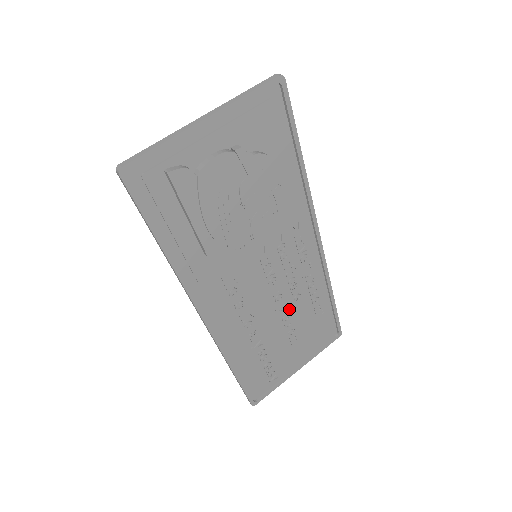
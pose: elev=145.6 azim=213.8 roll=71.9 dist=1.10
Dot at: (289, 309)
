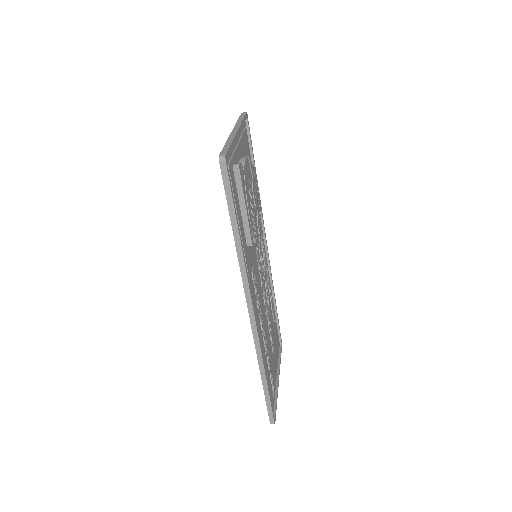
Dot at: occluded
